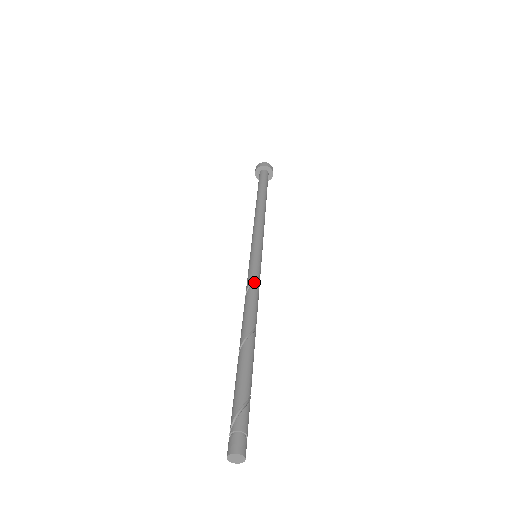
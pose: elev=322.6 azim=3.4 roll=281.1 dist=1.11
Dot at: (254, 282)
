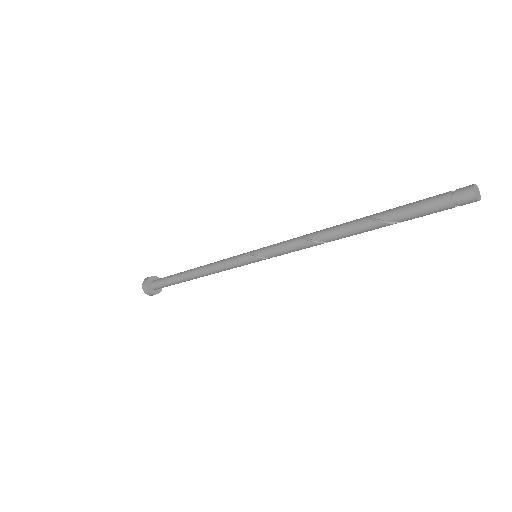
Dot at: occluded
